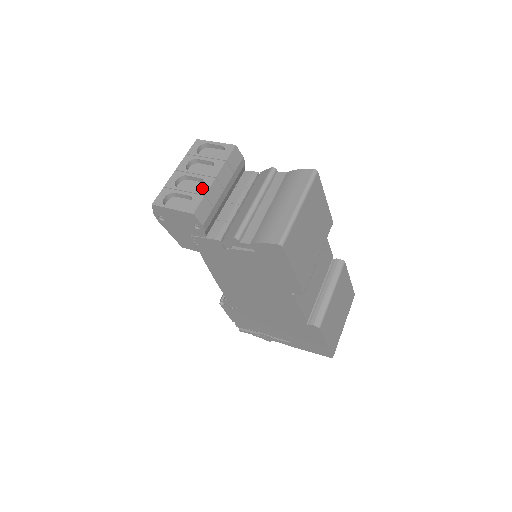
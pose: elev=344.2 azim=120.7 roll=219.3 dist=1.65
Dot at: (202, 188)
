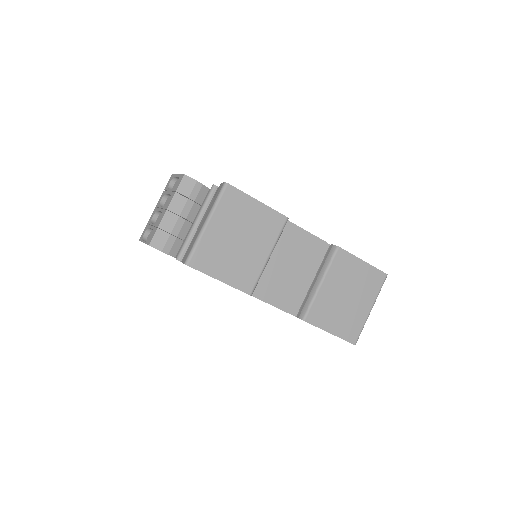
Dot at: (159, 221)
